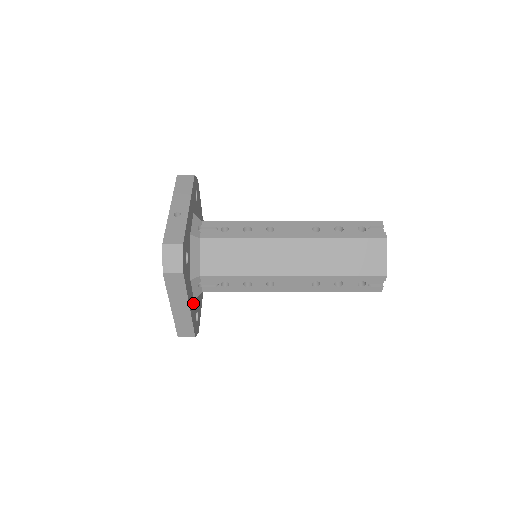
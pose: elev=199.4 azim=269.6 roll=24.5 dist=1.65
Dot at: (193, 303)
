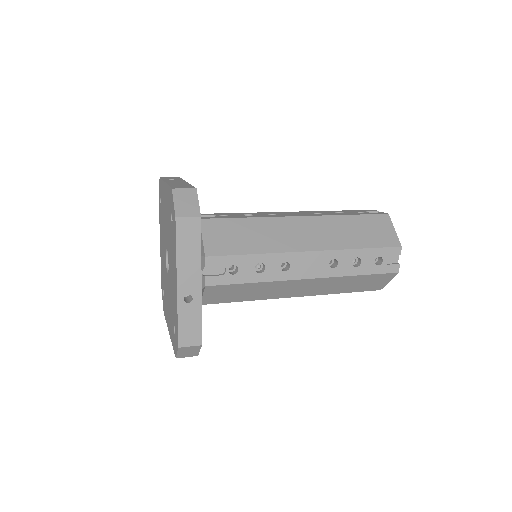
Dot at: occluded
